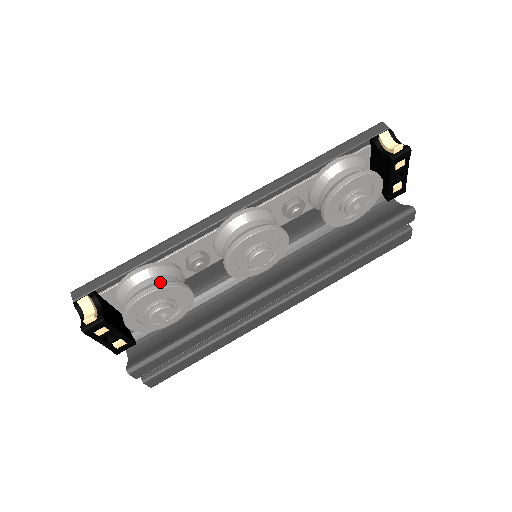
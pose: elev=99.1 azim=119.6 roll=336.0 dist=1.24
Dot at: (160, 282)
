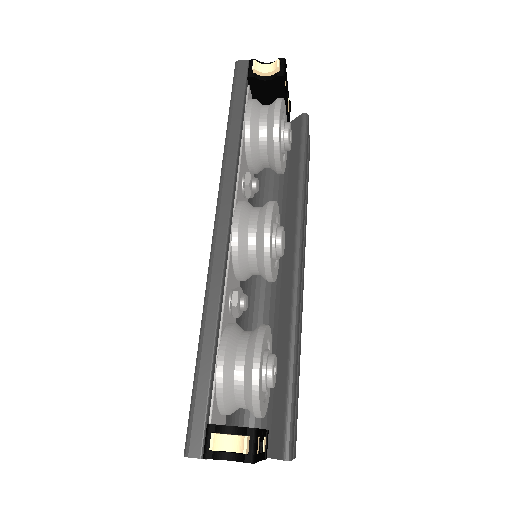
Dot at: (251, 343)
